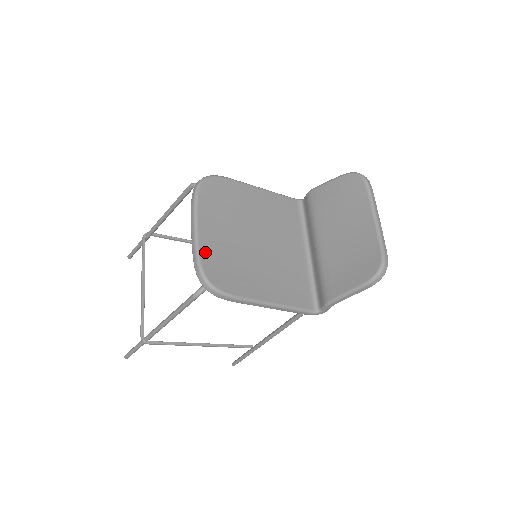
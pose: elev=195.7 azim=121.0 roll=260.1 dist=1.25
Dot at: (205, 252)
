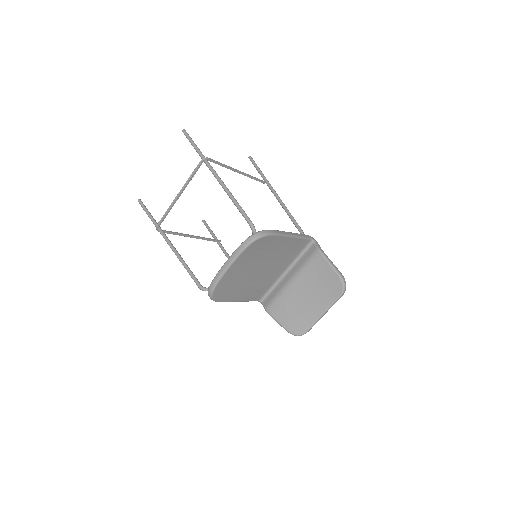
Dot at: (223, 281)
